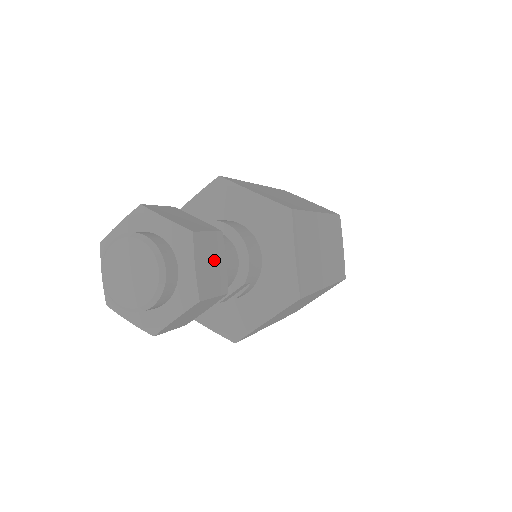
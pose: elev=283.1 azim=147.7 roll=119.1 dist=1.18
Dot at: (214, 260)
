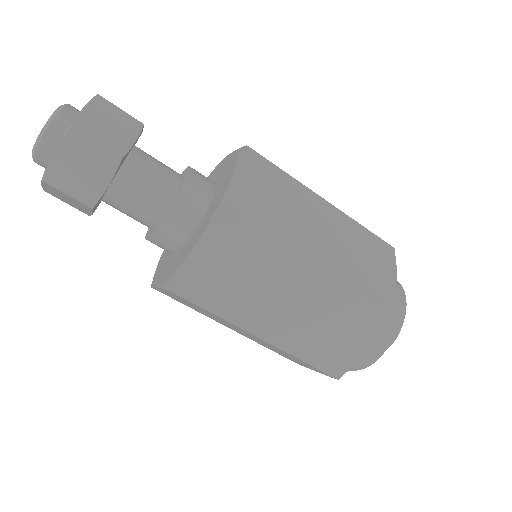
Dot at: (116, 127)
